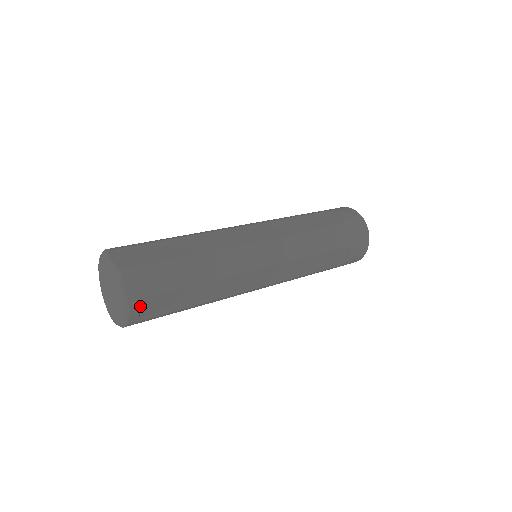
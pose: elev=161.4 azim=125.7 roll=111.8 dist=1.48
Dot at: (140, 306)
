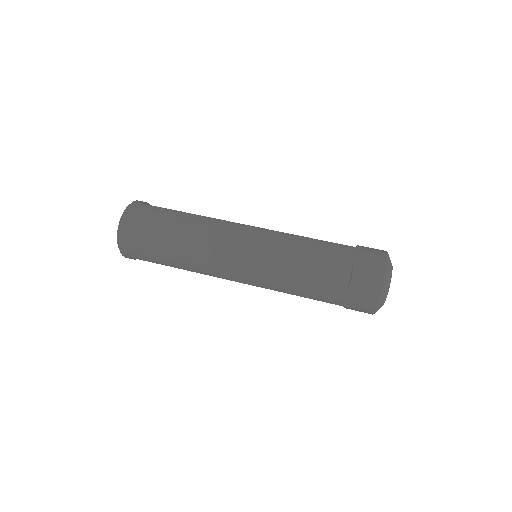
Dot at: occluded
